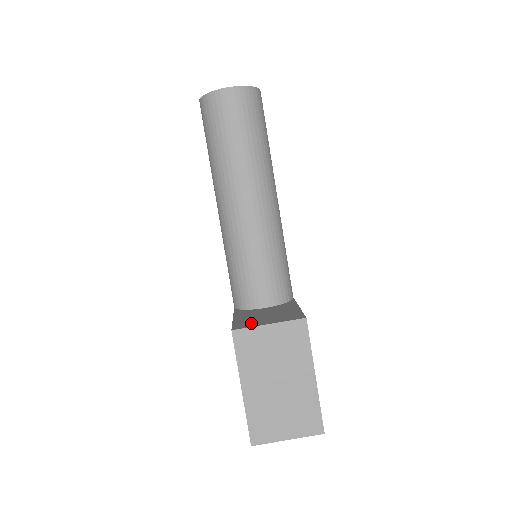
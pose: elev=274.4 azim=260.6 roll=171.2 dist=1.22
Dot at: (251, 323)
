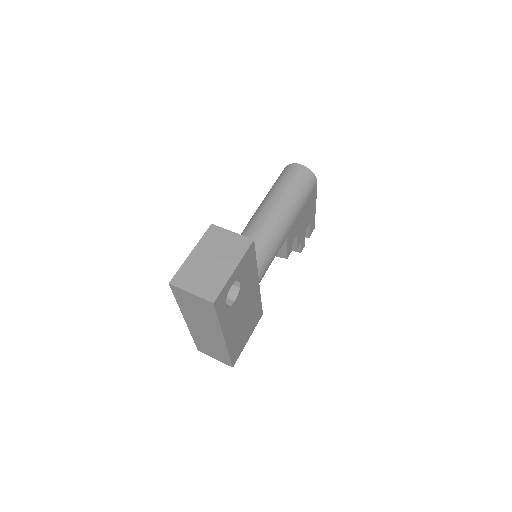
Dot at: occluded
